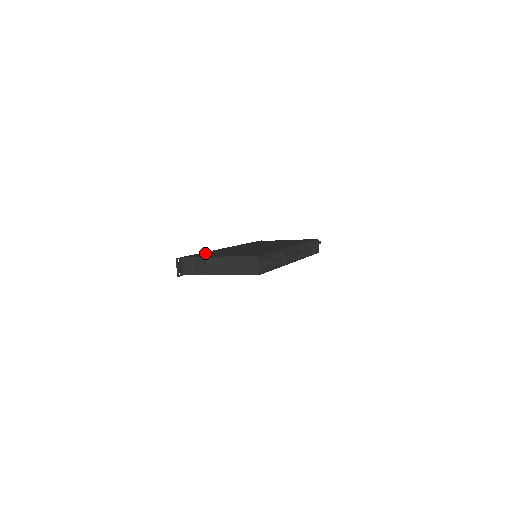
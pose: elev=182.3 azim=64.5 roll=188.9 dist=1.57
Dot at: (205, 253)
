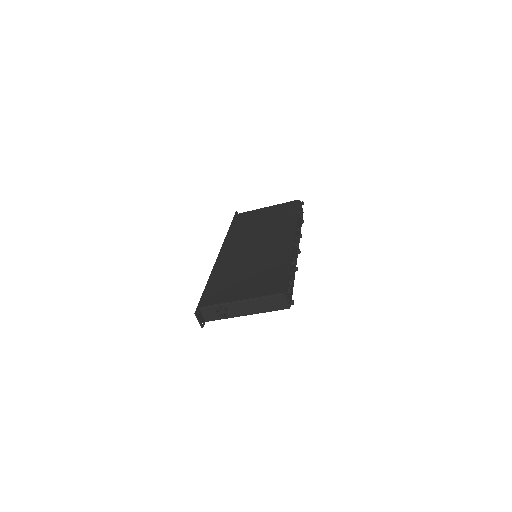
Dot at: (213, 285)
